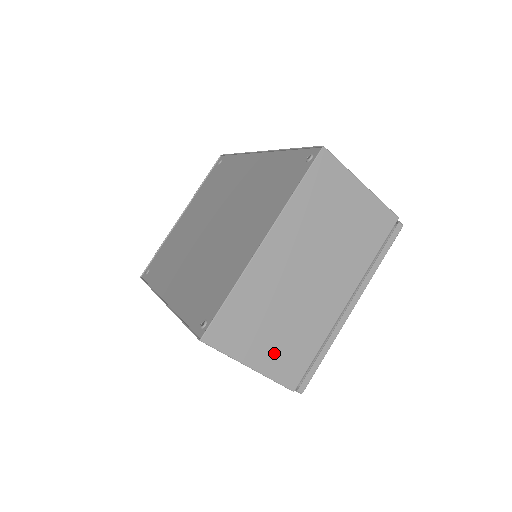
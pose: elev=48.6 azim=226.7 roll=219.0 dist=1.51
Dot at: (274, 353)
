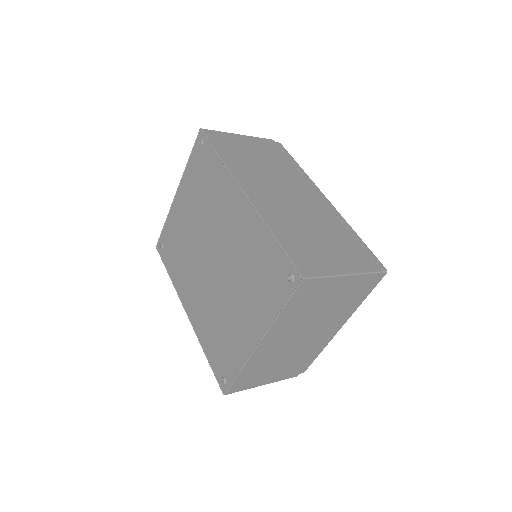
Dot at: (279, 373)
